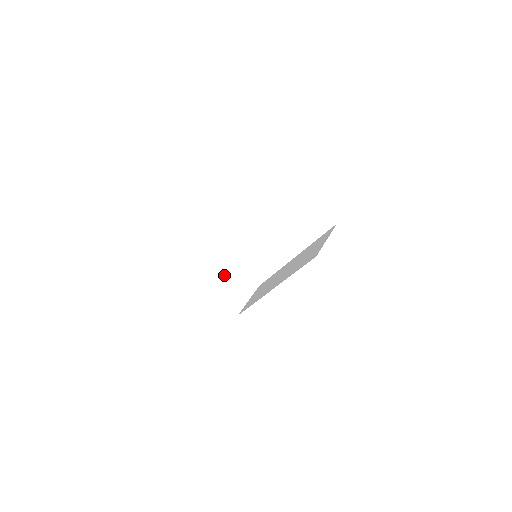
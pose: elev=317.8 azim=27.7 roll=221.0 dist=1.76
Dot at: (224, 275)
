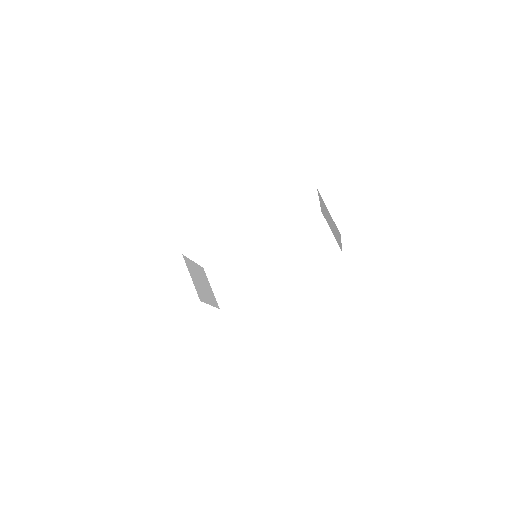
Dot at: (199, 279)
